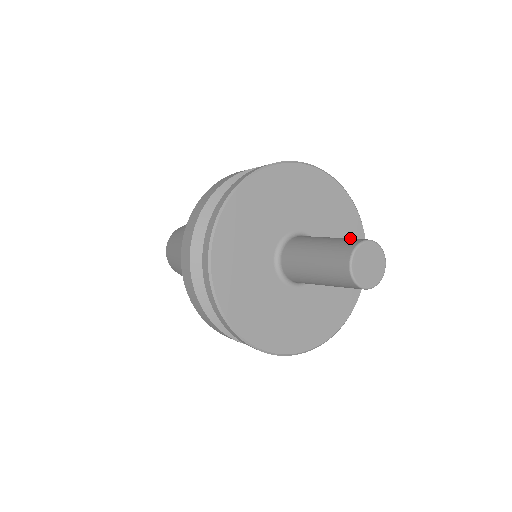
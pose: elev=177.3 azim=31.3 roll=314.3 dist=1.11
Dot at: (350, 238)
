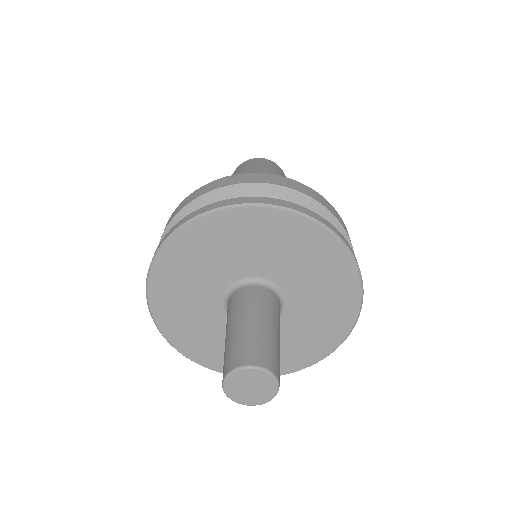
Dot at: (336, 287)
